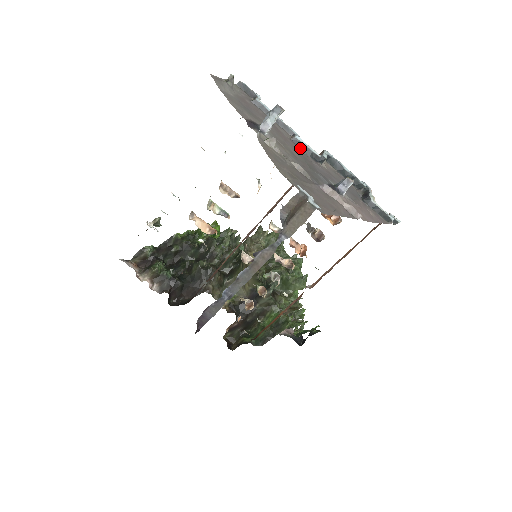
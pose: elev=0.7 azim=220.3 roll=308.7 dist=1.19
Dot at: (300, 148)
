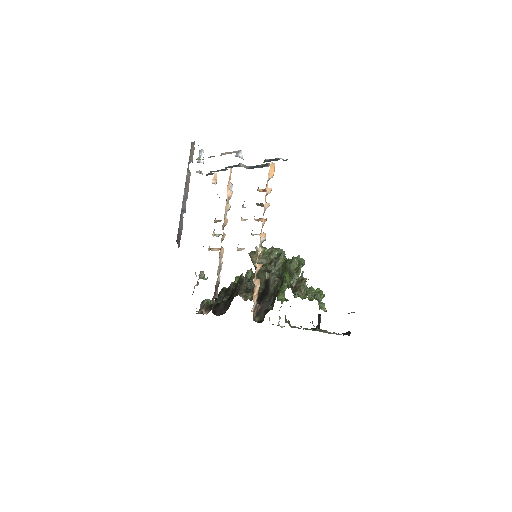
Dot at: occluded
